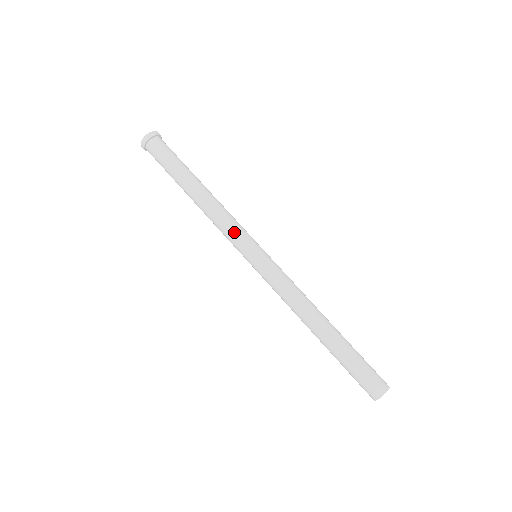
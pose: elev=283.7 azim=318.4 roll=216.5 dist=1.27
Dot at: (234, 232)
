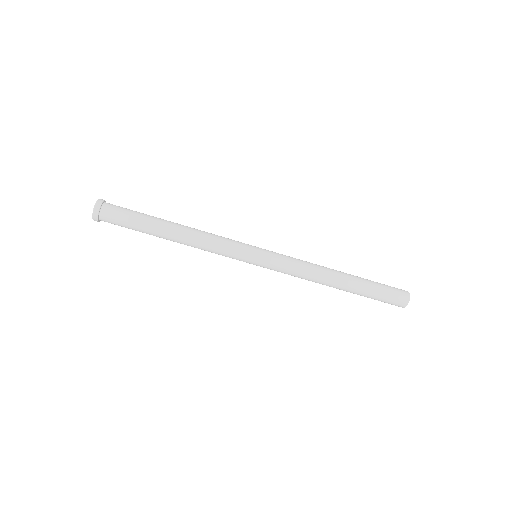
Dot at: occluded
